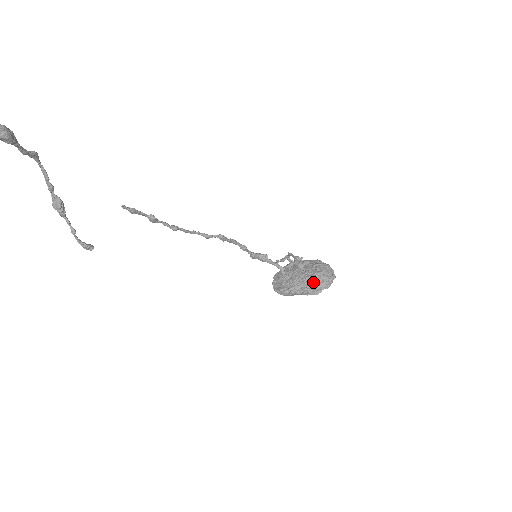
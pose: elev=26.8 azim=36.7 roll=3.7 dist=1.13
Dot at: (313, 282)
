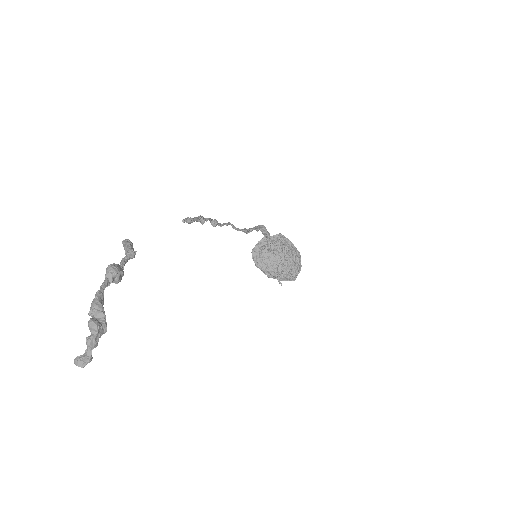
Dot at: occluded
